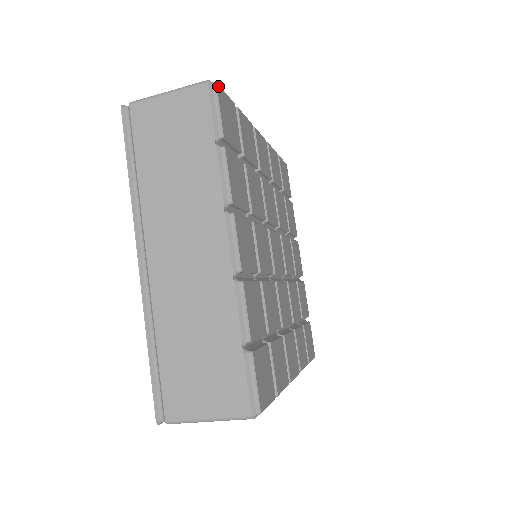
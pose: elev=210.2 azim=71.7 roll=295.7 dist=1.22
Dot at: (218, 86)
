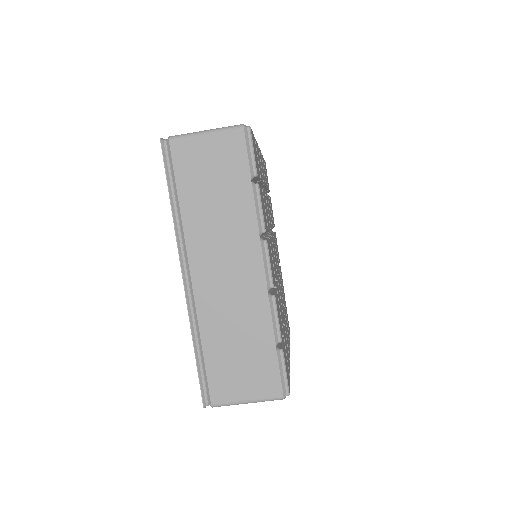
Dot at: (251, 129)
